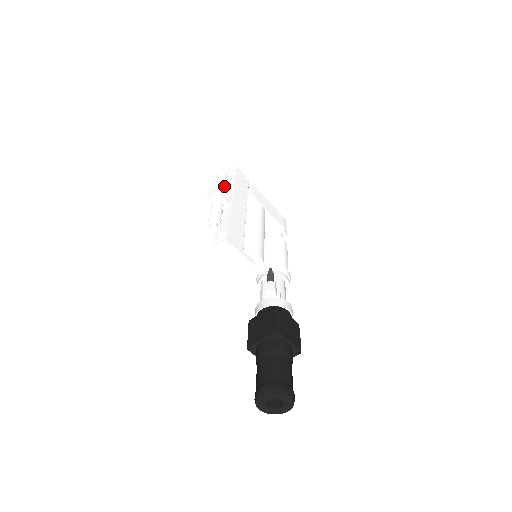
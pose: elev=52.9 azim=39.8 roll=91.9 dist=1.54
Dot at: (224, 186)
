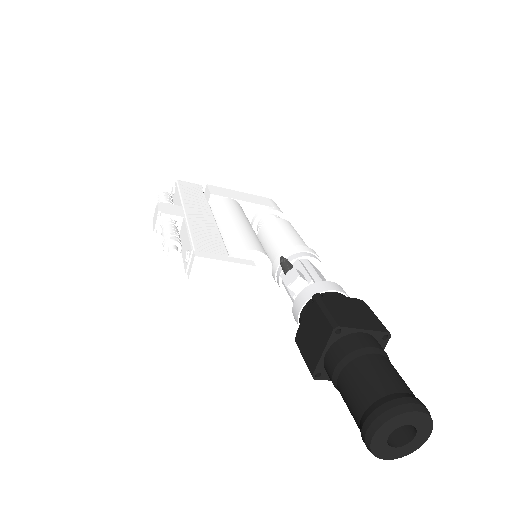
Dot at: occluded
